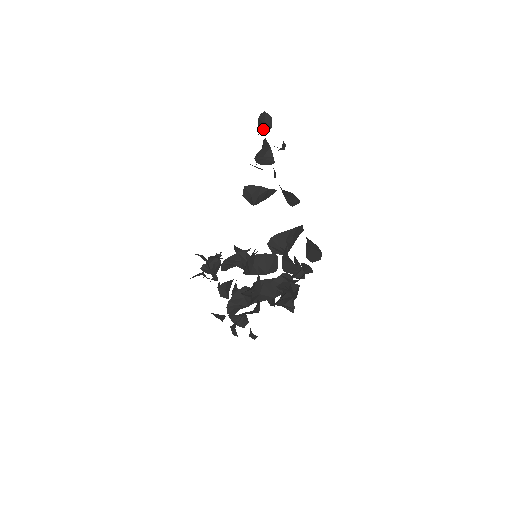
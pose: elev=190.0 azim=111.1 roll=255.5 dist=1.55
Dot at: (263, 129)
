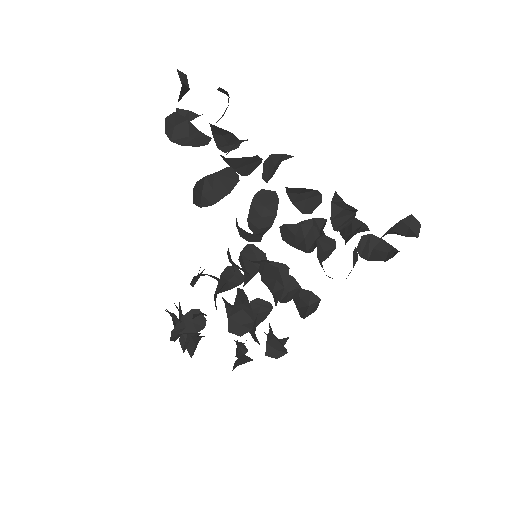
Dot at: (180, 97)
